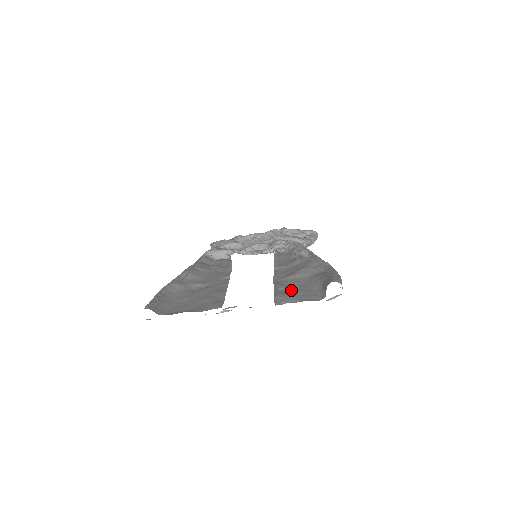
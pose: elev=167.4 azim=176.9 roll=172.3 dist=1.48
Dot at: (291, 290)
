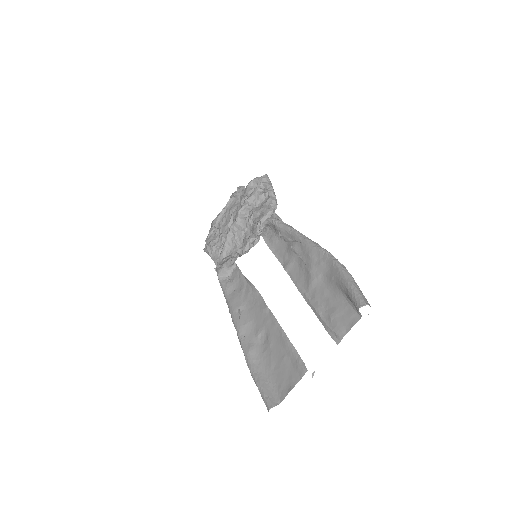
Dot at: (329, 312)
